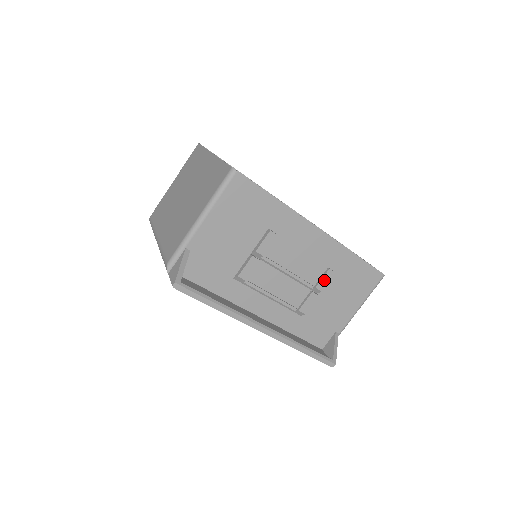
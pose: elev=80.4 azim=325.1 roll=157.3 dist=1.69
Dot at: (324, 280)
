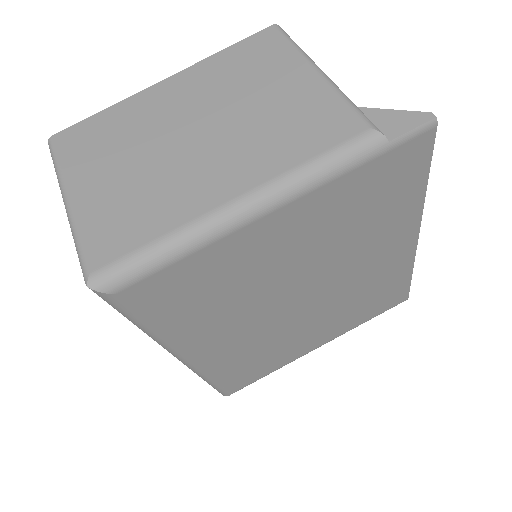
Dot at: occluded
